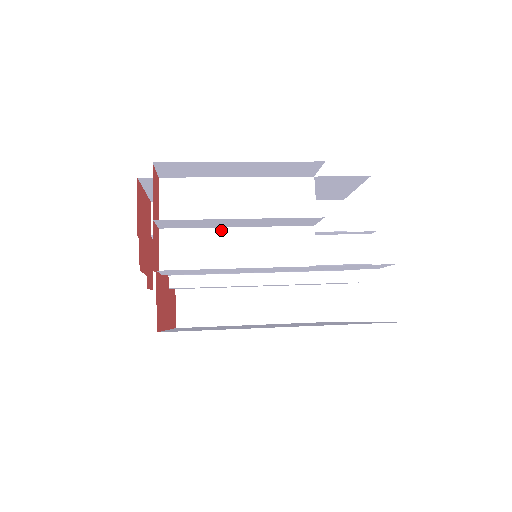
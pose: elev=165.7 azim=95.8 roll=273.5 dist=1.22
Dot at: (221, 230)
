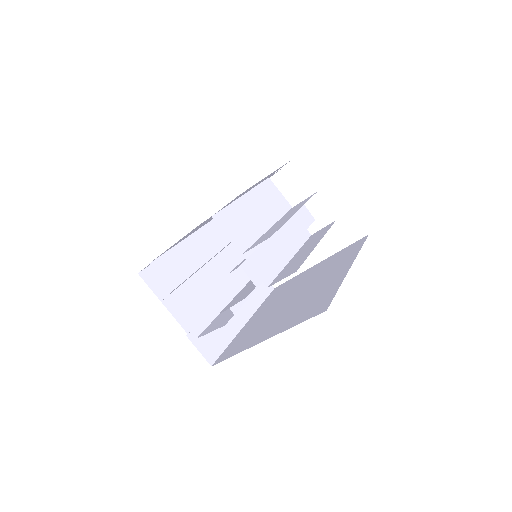
Dot at: occluded
